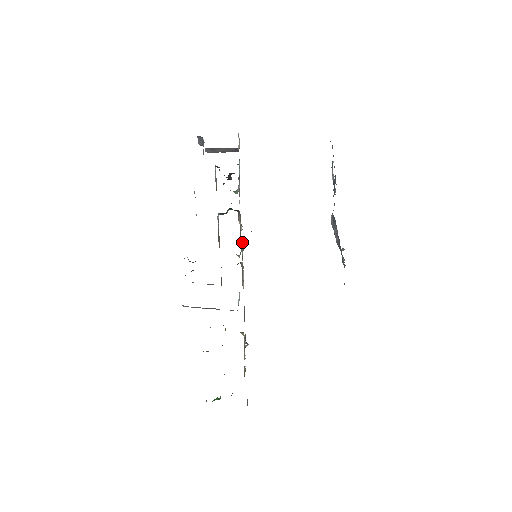
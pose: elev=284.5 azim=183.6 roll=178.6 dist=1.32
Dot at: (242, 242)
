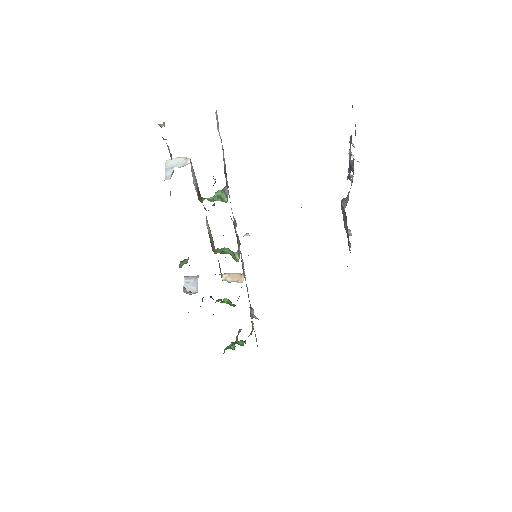
Dot at: (238, 238)
